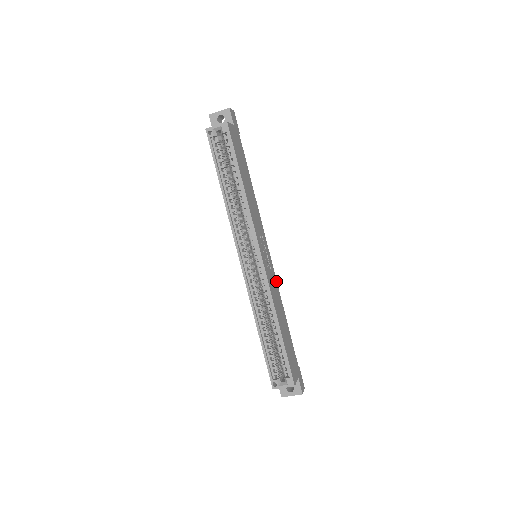
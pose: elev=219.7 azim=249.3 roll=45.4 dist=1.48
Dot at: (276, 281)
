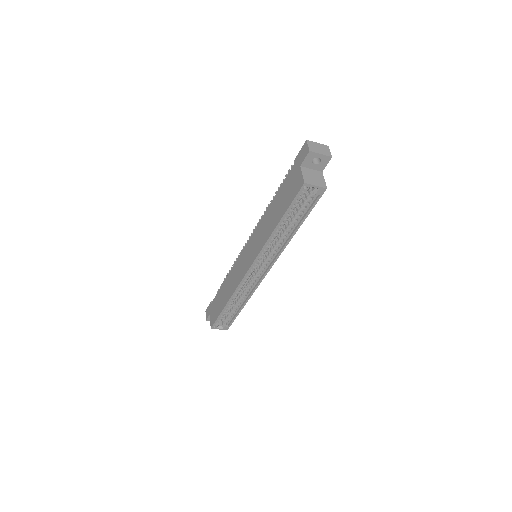
Dot at: occluded
